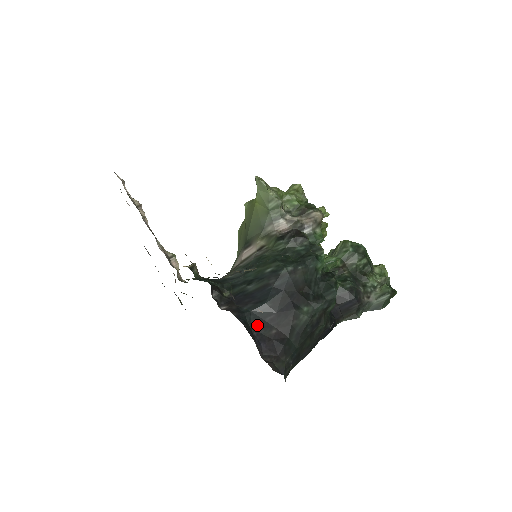
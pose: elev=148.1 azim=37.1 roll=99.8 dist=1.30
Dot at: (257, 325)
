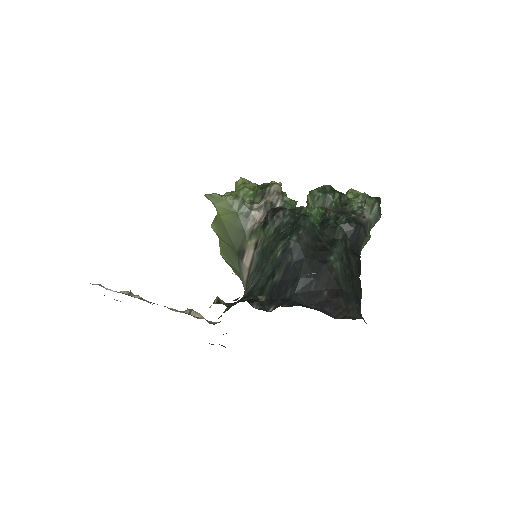
Dot at: (309, 299)
